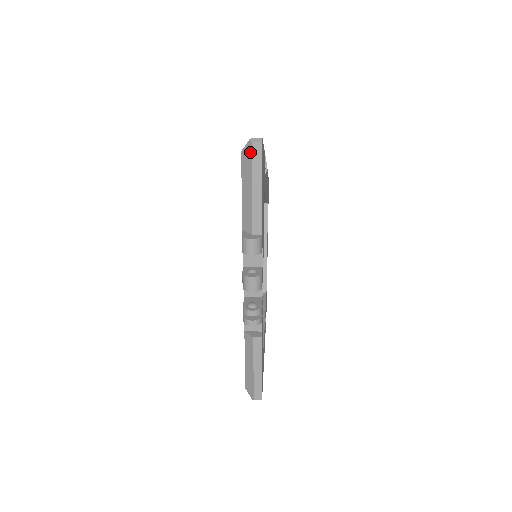
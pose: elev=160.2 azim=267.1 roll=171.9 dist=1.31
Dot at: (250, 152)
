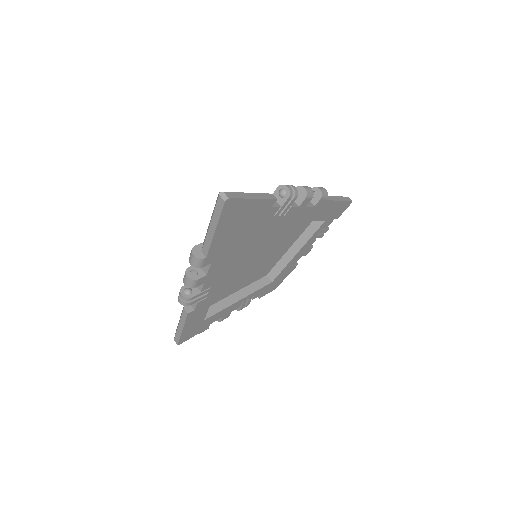
Dot at: (217, 200)
